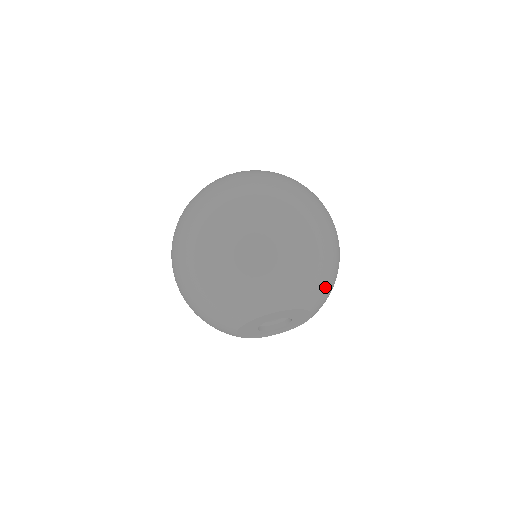
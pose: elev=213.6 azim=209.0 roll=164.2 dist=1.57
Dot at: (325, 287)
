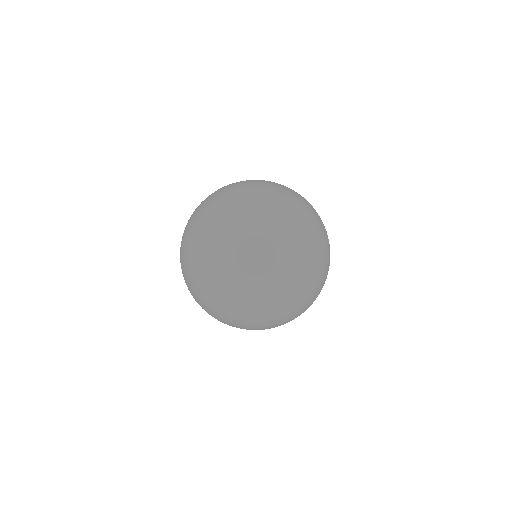
Dot at: occluded
